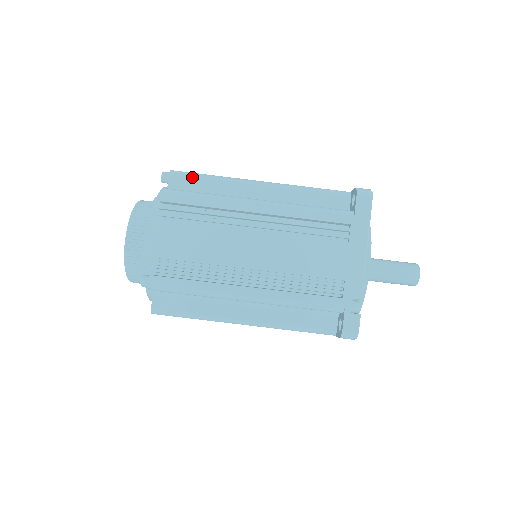
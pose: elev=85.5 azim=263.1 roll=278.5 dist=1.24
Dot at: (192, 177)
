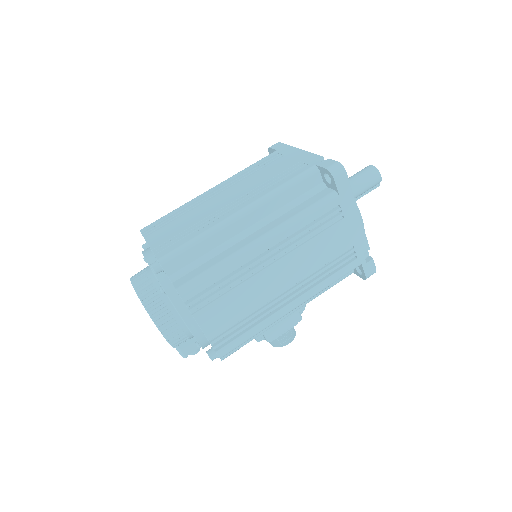
Dot at: occluded
